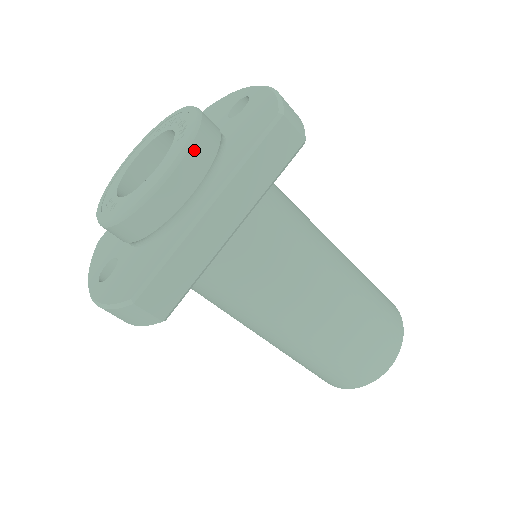
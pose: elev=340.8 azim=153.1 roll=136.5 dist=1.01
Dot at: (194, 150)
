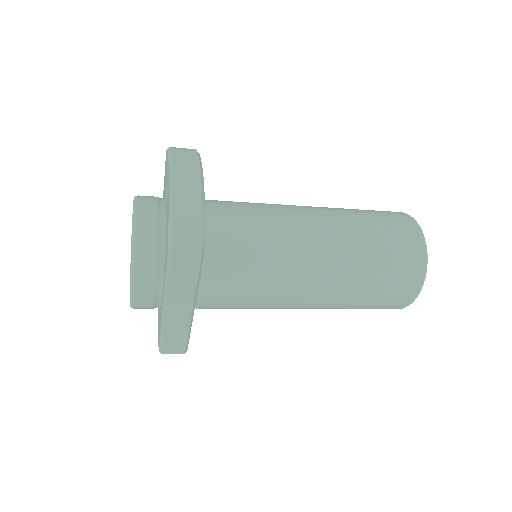
Dot at: (138, 276)
